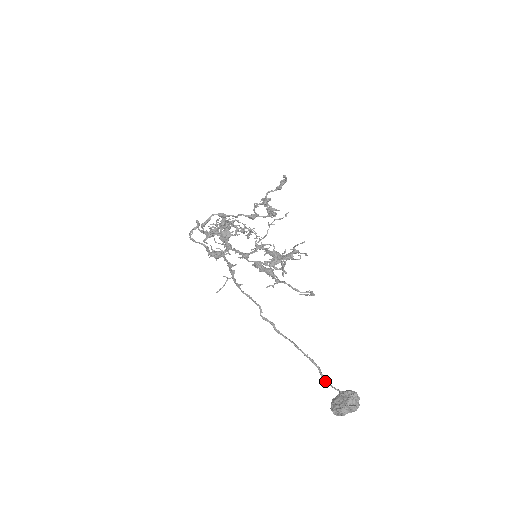
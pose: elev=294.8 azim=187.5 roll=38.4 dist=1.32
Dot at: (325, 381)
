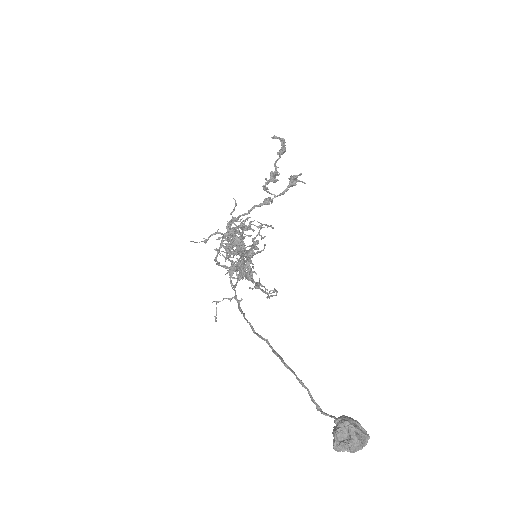
Dot at: occluded
